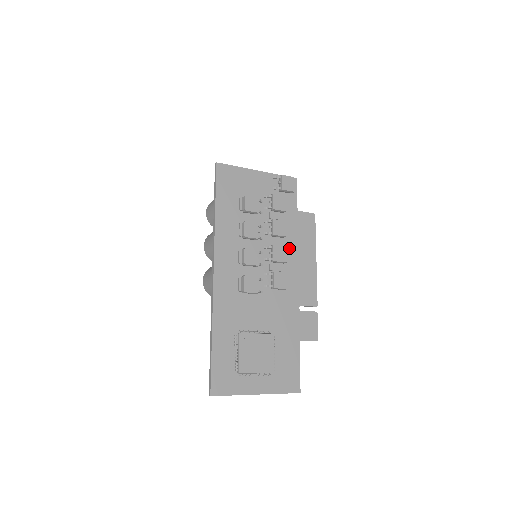
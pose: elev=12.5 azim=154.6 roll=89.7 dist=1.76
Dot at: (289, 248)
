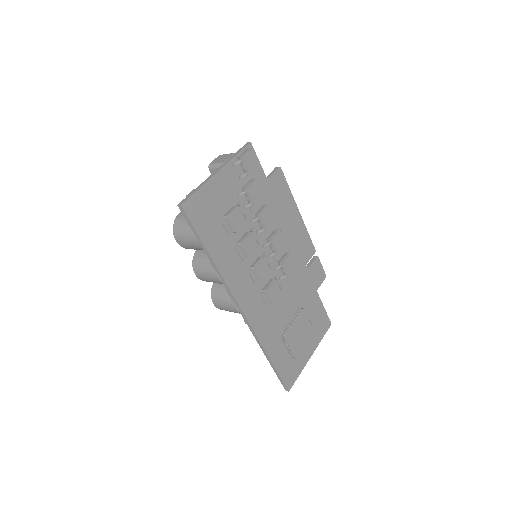
Dot at: (278, 225)
